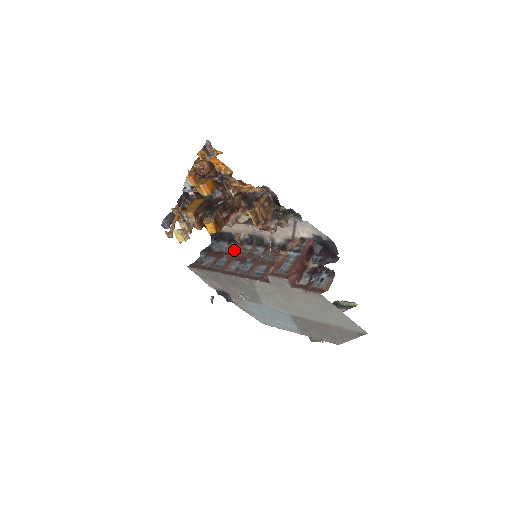
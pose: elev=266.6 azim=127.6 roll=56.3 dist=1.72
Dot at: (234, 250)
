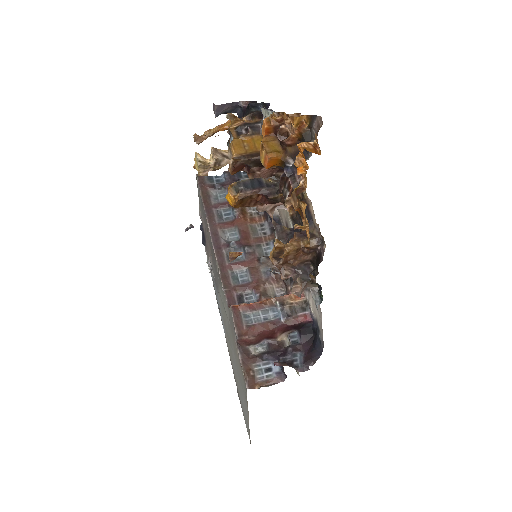
Dot at: (253, 213)
